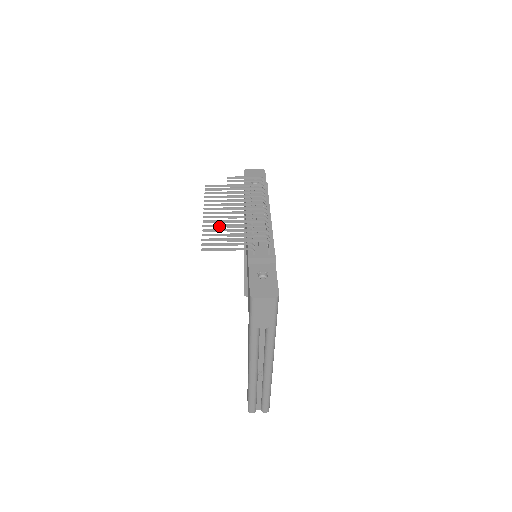
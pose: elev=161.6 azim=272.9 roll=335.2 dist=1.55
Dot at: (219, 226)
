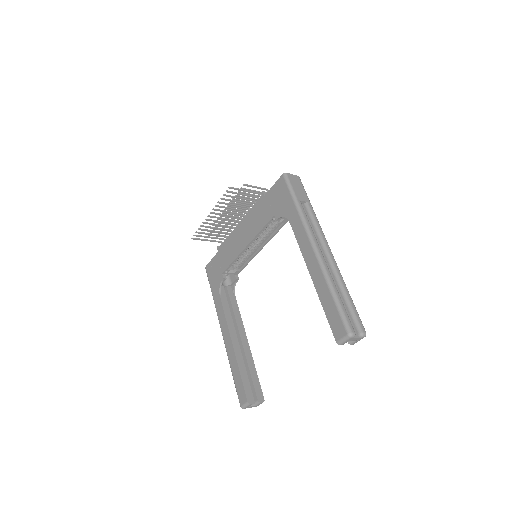
Dot at: (226, 207)
